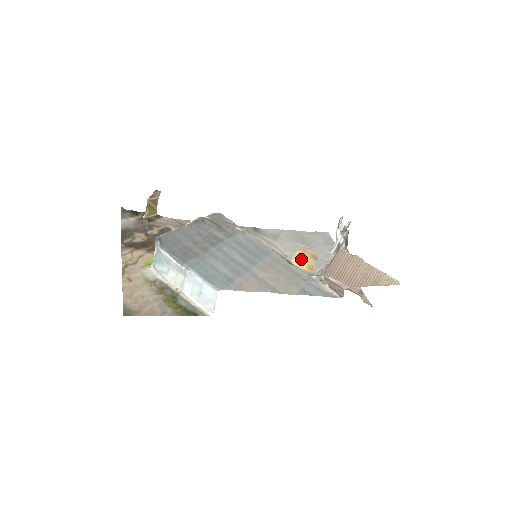
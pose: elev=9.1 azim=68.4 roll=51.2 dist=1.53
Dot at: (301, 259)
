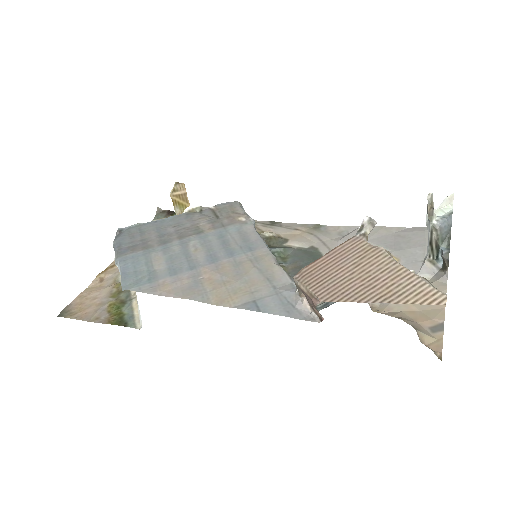
Dot at: occluded
